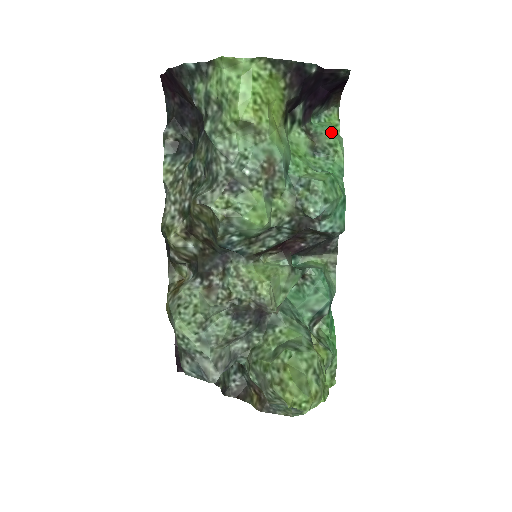
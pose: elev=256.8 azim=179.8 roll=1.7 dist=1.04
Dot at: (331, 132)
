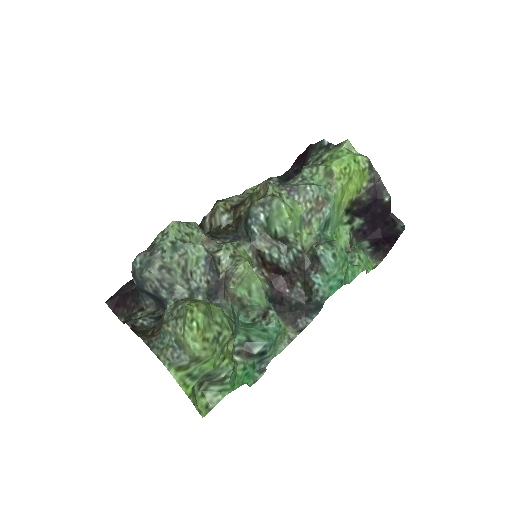
Dot at: (365, 254)
